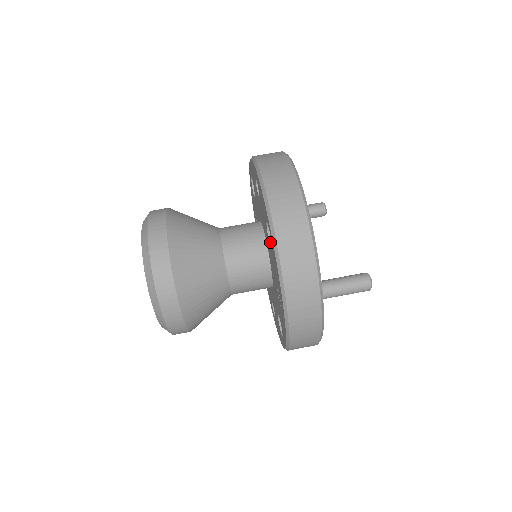
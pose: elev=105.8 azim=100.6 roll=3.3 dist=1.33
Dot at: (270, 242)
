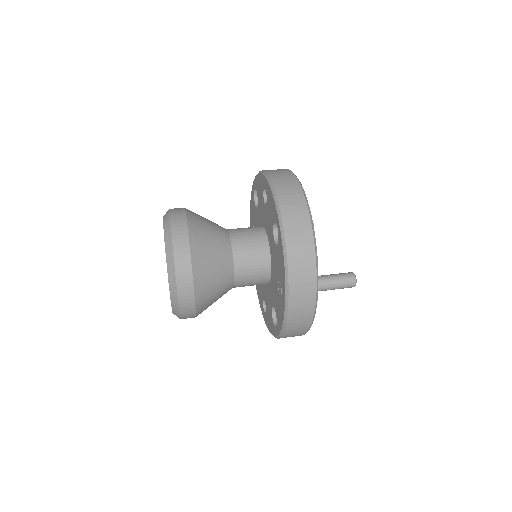
Dot at: (275, 240)
